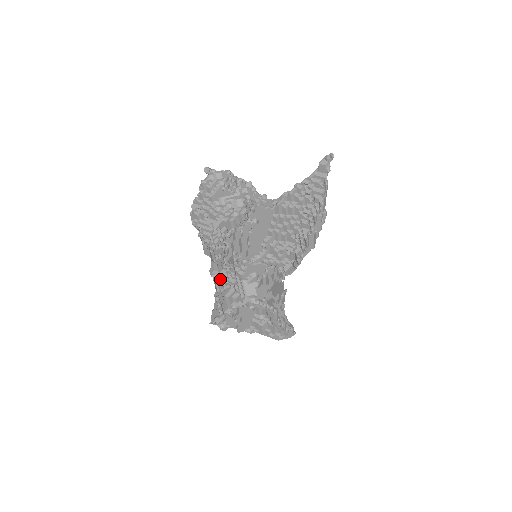
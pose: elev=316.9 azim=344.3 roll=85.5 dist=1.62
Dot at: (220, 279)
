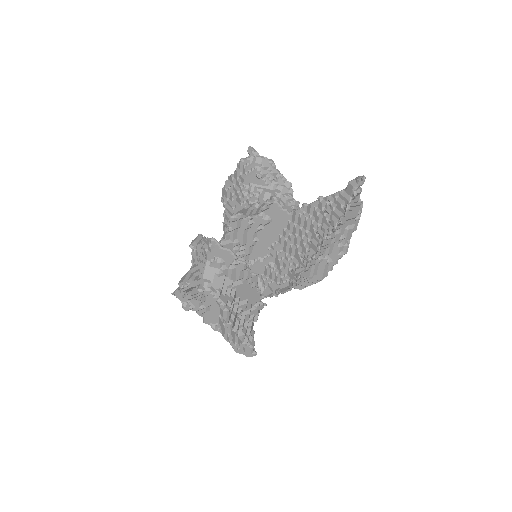
Dot at: (196, 252)
